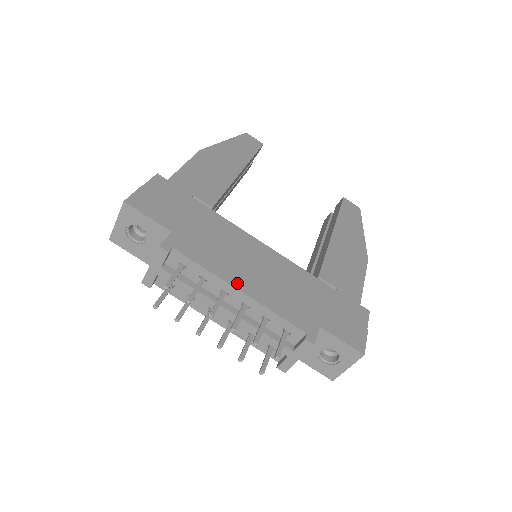
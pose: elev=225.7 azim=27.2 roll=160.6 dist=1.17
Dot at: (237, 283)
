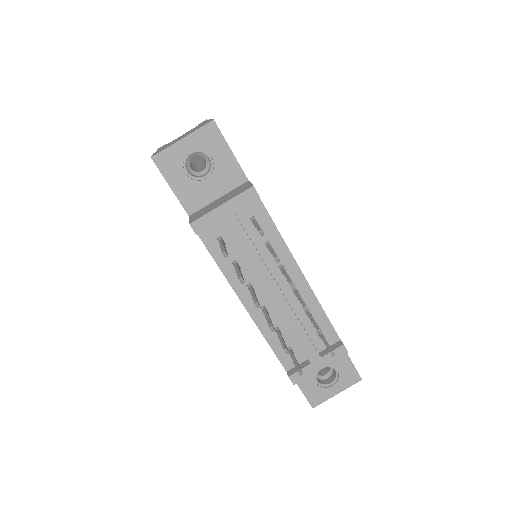
Dot at: (297, 264)
